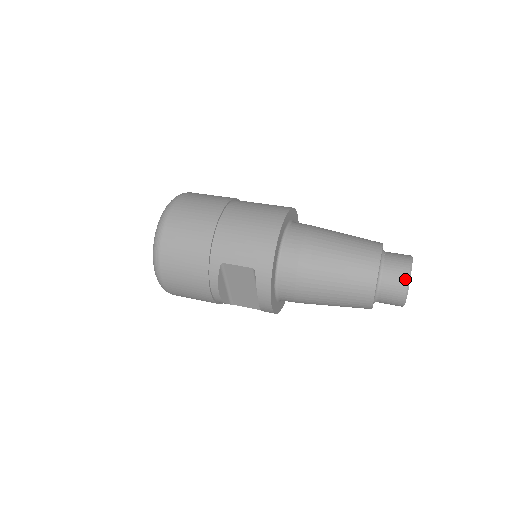
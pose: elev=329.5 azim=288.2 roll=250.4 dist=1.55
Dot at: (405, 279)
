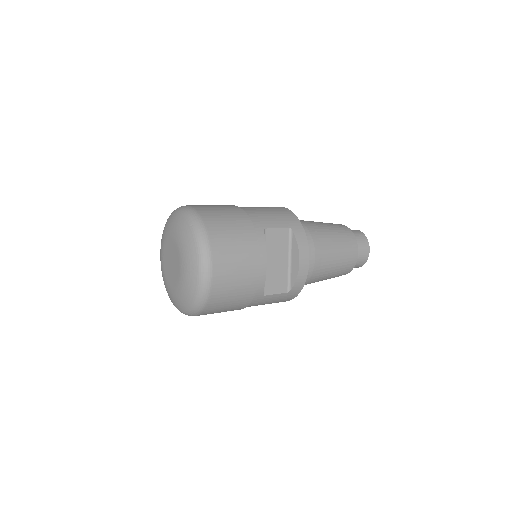
Dot at: (363, 234)
